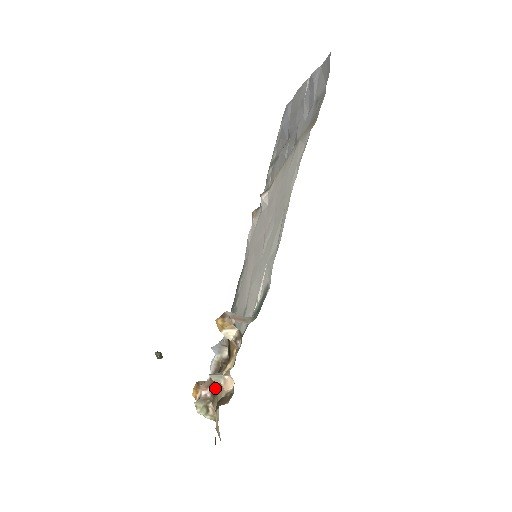
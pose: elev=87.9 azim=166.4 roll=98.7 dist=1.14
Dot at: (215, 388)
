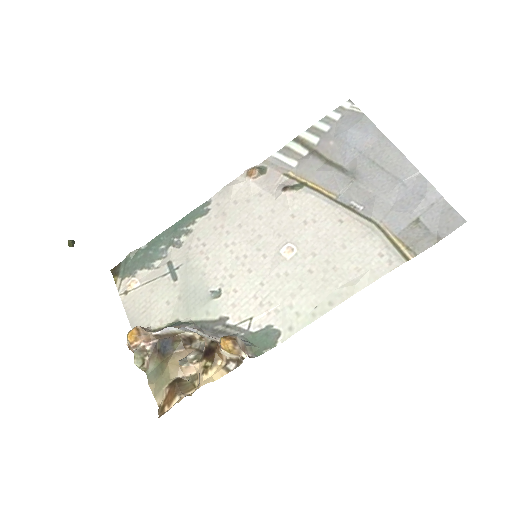
Dot at: (159, 348)
